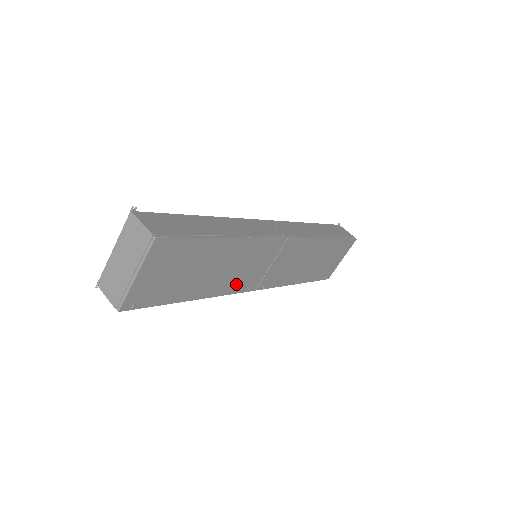
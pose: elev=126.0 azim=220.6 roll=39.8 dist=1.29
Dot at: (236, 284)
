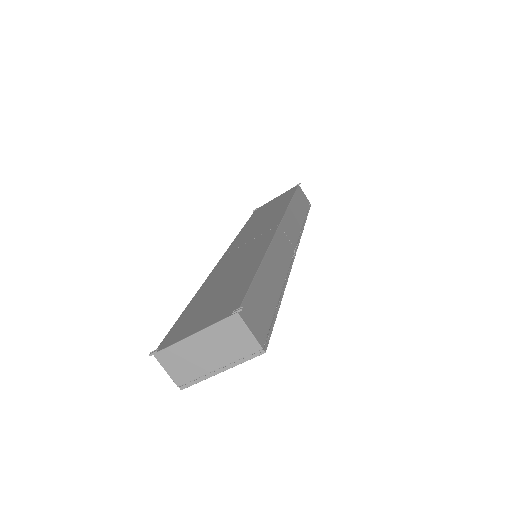
Dot at: occluded
